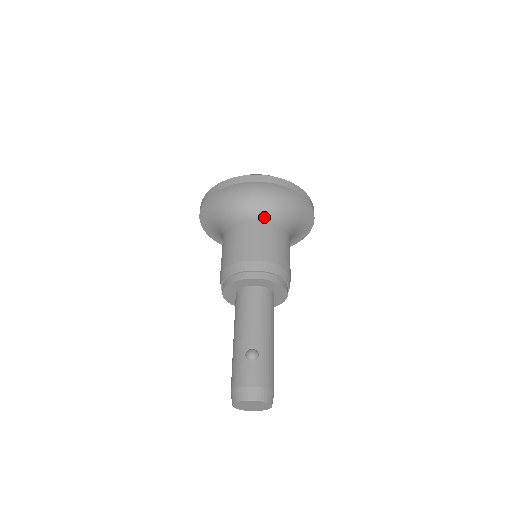
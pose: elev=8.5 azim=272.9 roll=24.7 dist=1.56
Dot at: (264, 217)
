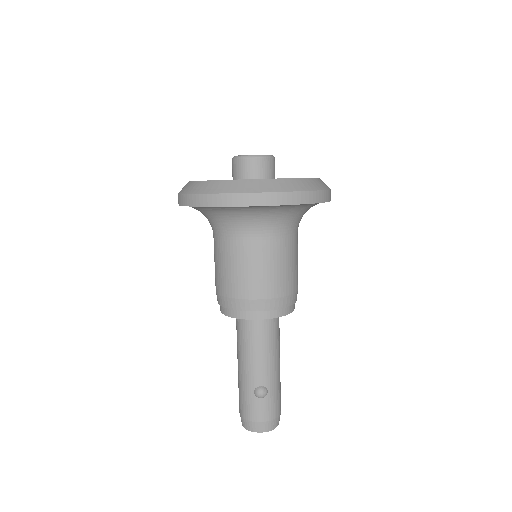
Dot at: (270, 233)
